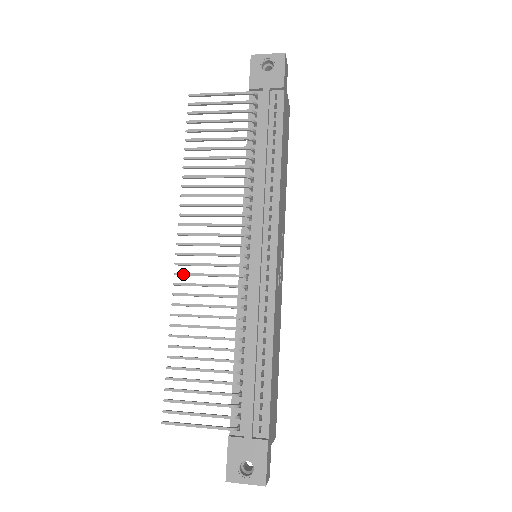
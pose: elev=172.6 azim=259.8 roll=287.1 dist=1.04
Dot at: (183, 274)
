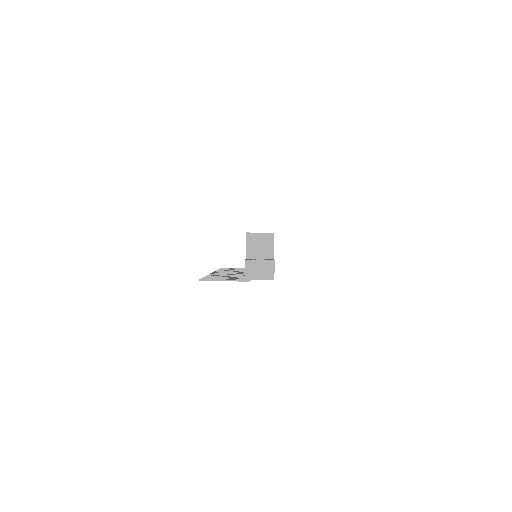
Dot at: occluded
